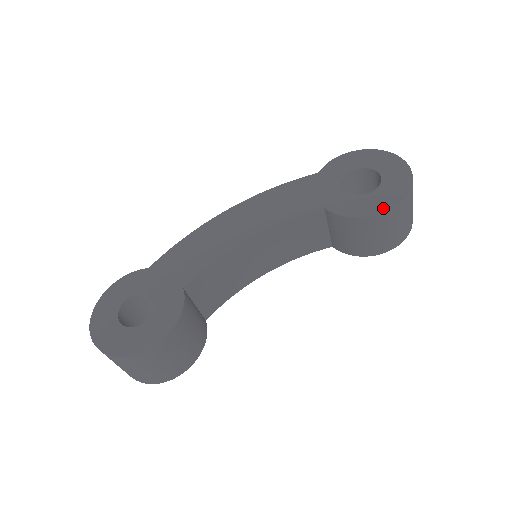
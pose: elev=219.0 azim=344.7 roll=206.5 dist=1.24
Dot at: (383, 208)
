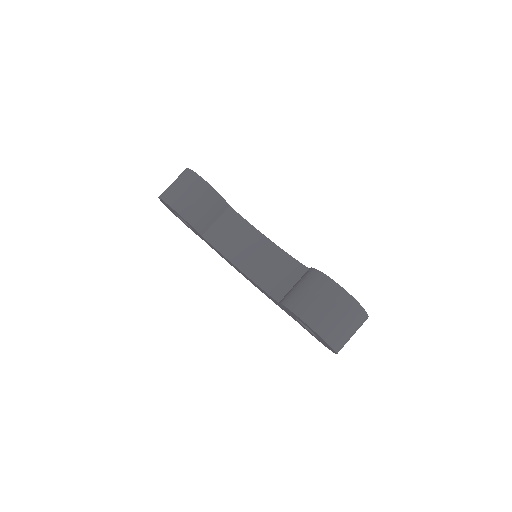
Dot at: (332, 279)
